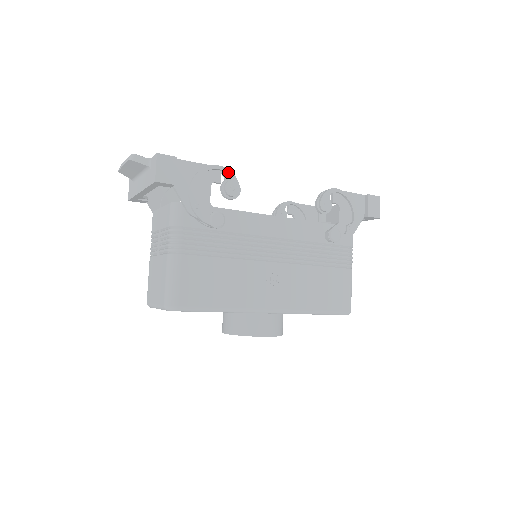
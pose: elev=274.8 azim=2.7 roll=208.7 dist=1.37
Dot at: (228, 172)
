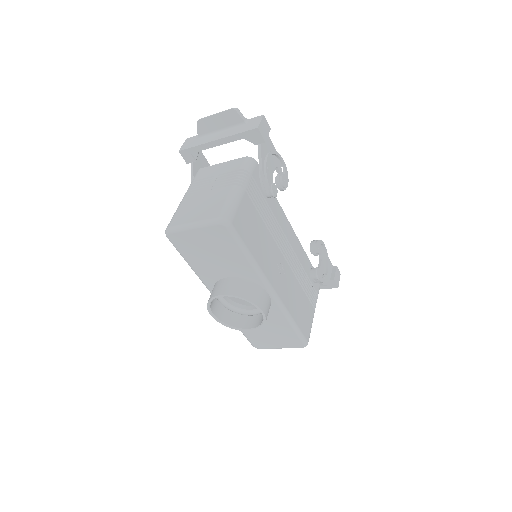
Dot at: (286, 169)
